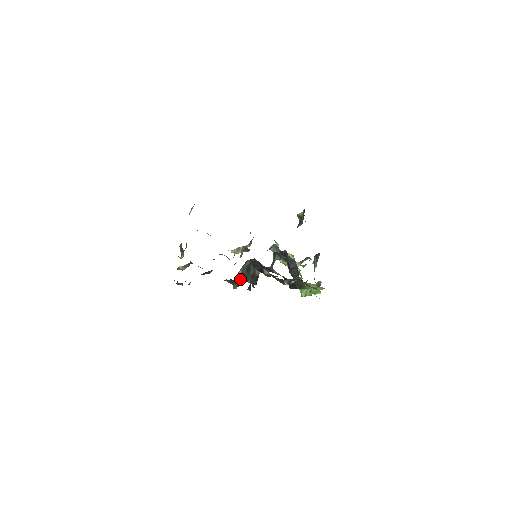
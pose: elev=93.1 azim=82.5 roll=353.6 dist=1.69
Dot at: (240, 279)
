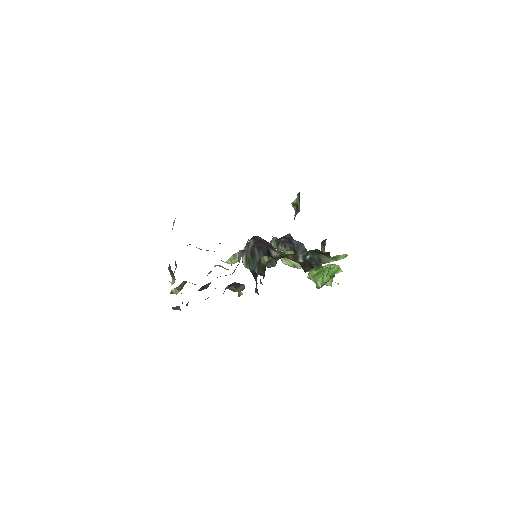
Dot at: (245, 267)
